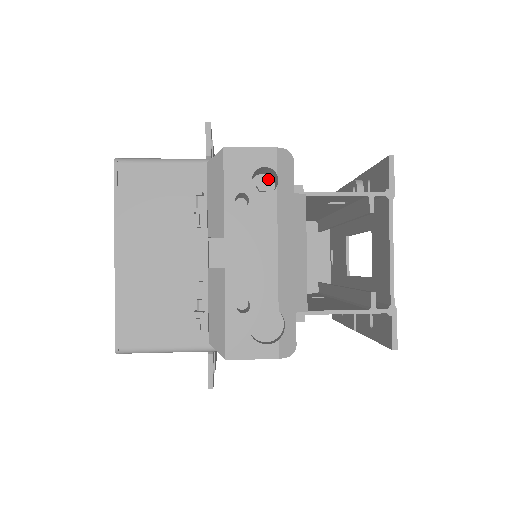
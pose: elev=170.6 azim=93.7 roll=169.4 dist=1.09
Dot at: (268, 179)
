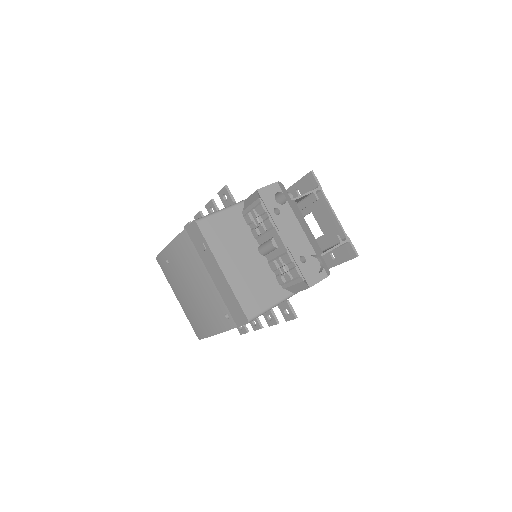
Dot at: occluded
